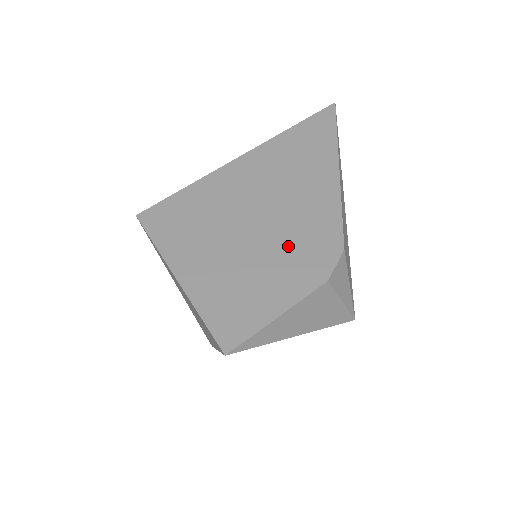
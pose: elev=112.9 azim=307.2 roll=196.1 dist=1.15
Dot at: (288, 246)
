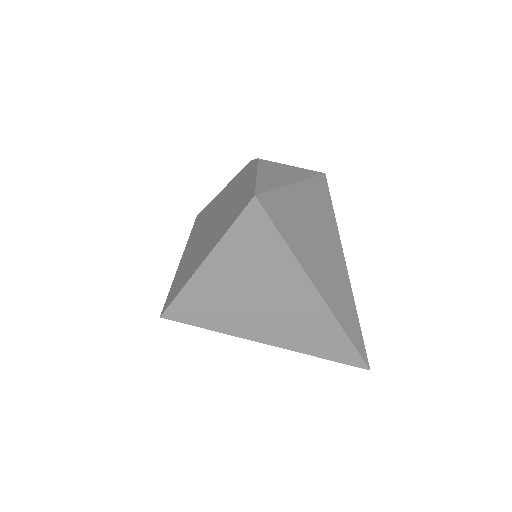
Dot at: (231, 195)
